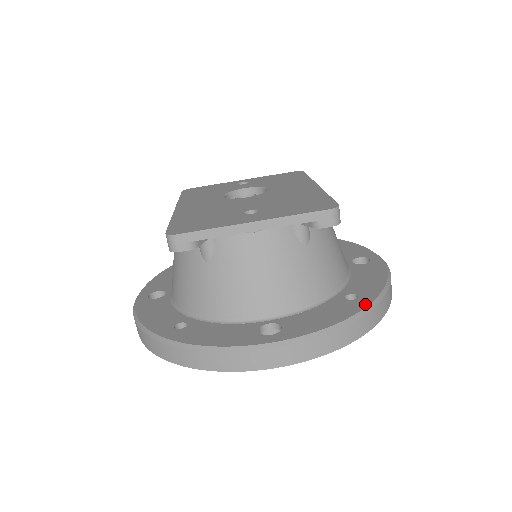
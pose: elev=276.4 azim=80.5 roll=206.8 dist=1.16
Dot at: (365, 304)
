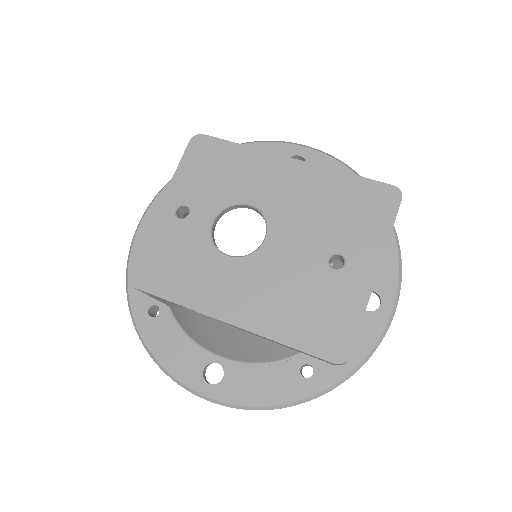
Dot at: occluded
